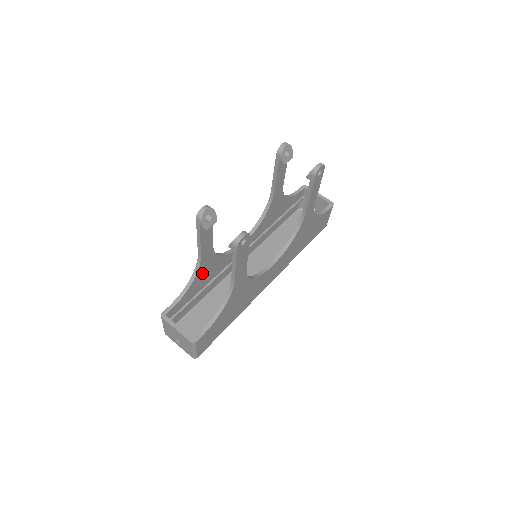
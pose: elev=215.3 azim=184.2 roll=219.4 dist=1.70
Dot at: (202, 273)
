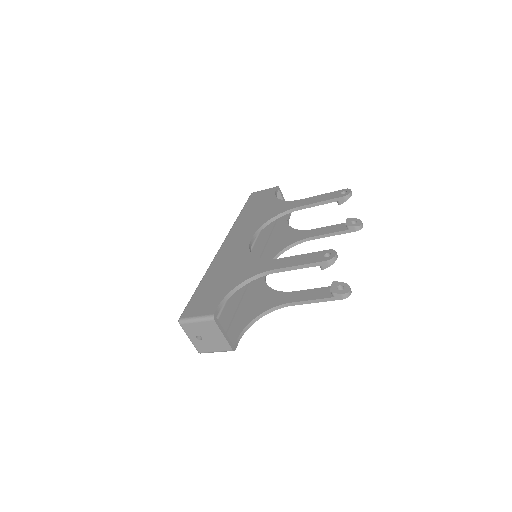
Dot at: occluded
